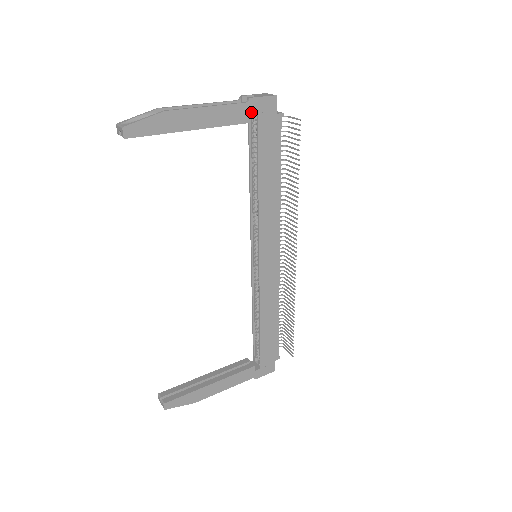
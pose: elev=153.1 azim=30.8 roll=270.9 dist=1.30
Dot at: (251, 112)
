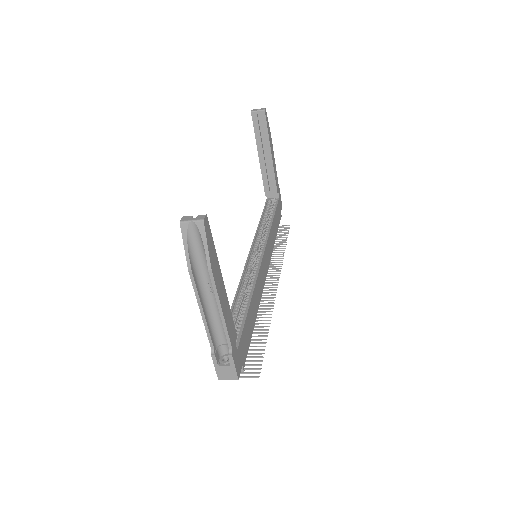
Dot at: (278, 193)
